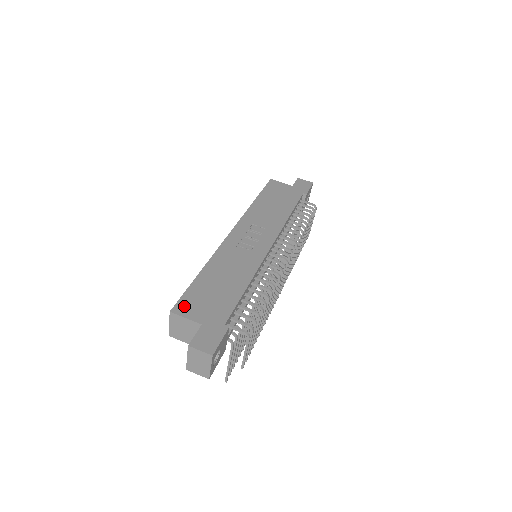
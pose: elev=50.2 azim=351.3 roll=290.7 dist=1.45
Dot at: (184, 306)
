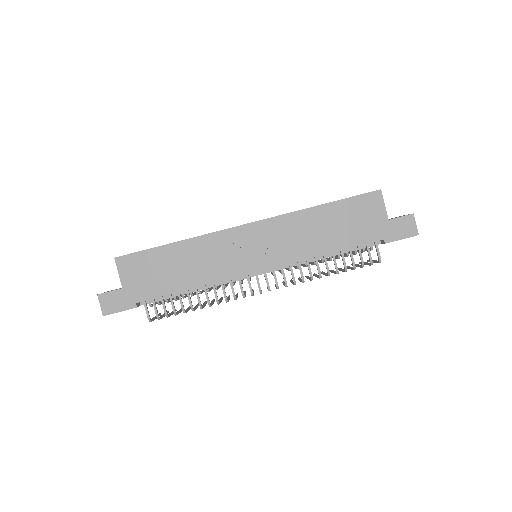
Dot at: (128, 262)
